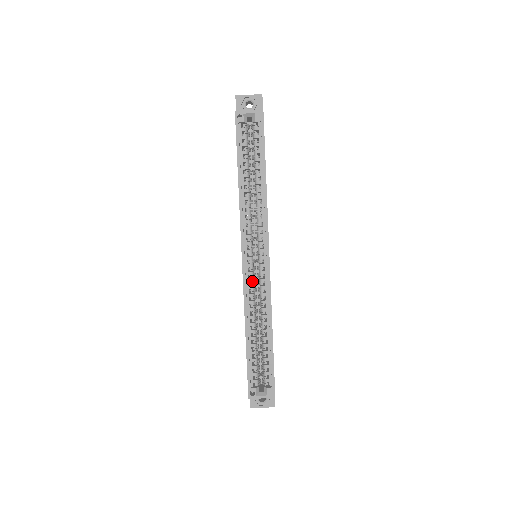
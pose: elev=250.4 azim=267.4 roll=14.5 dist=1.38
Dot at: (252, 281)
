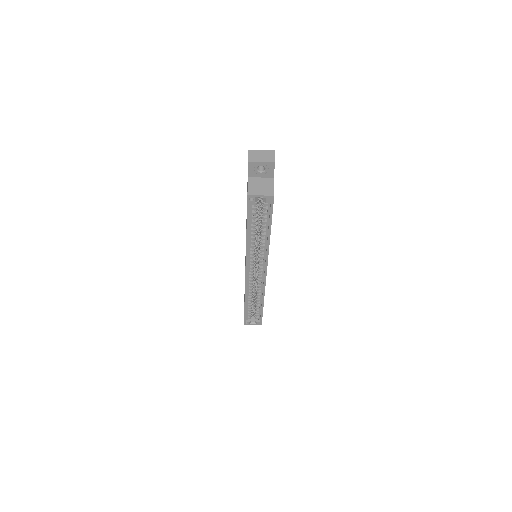
Dot at: (252, 281)
